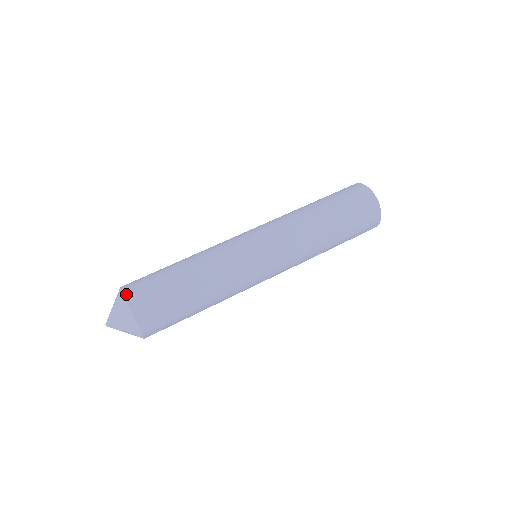
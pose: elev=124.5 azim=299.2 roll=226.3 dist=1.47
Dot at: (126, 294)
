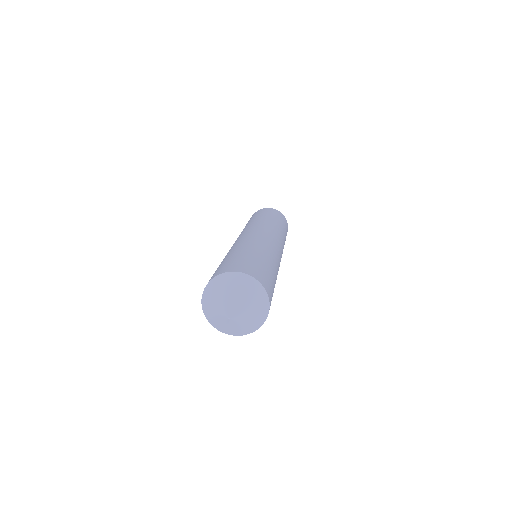
Dot at: (255, 276)
